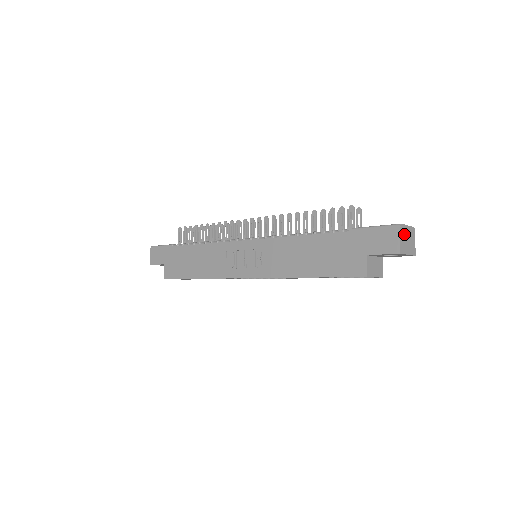
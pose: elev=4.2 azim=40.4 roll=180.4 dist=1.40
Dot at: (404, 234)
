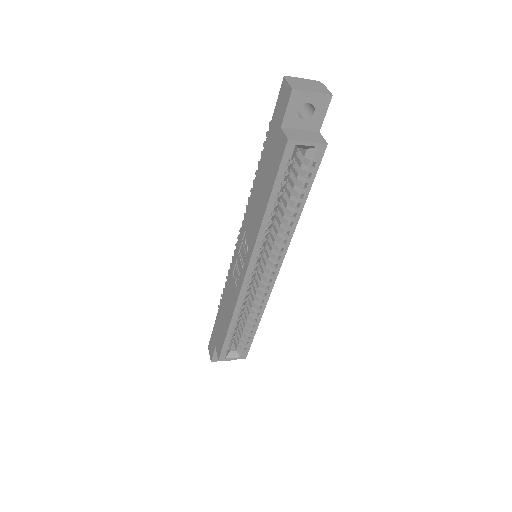
Dot at: (296, 81)
